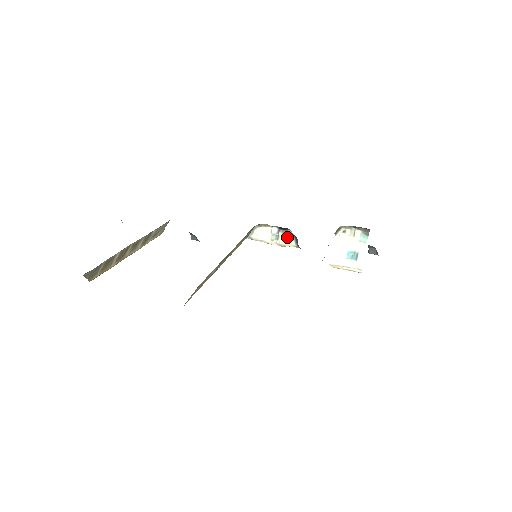
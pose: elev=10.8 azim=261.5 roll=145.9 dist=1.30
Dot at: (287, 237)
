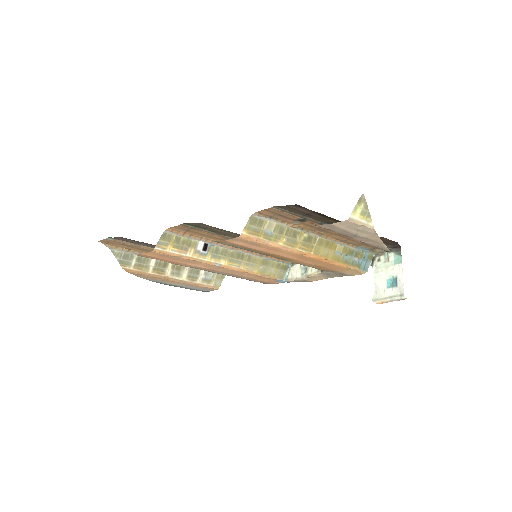
Dot at: occluded
